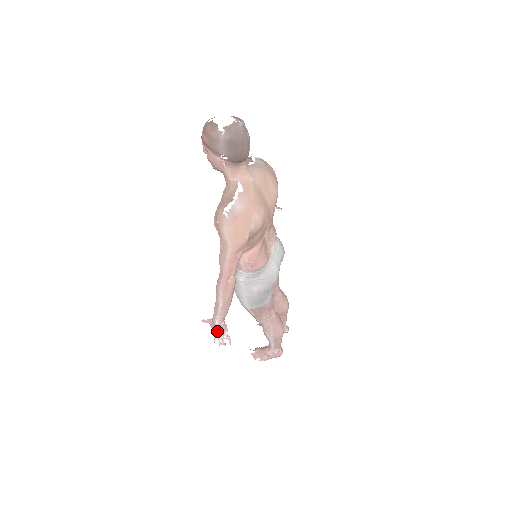
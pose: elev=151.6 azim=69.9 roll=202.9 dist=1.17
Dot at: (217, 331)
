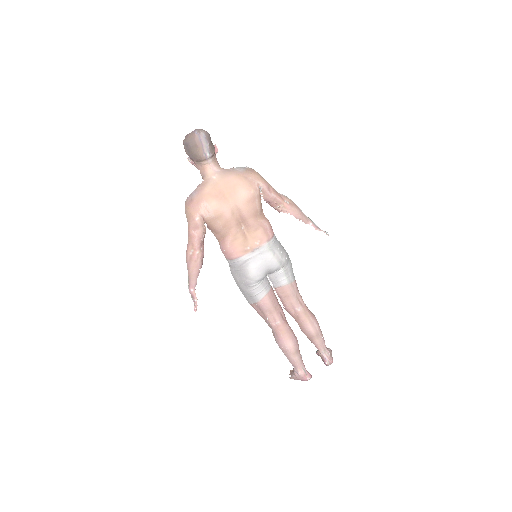
Dot at: (191, 297)
